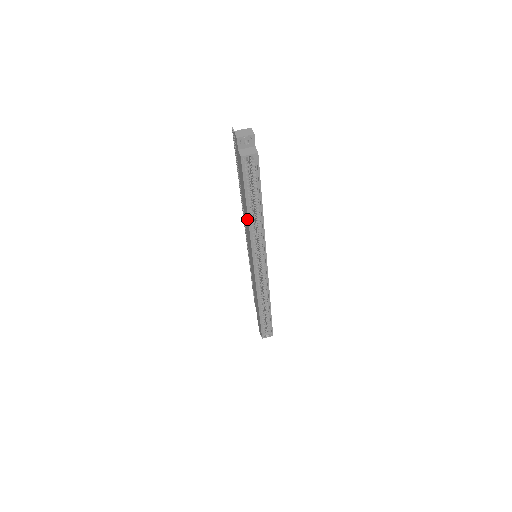
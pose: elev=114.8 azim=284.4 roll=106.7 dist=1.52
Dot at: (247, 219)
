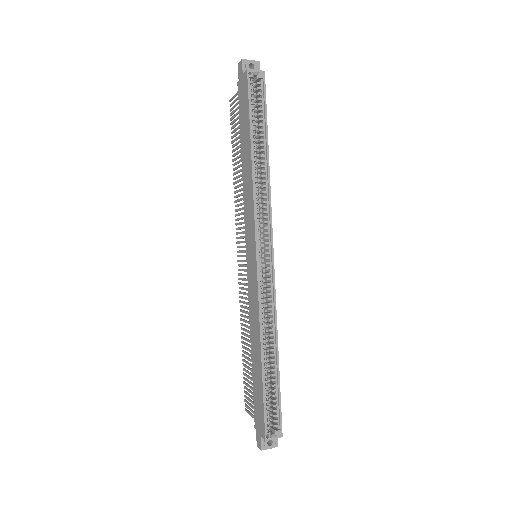
Dot at: (249, 167)
